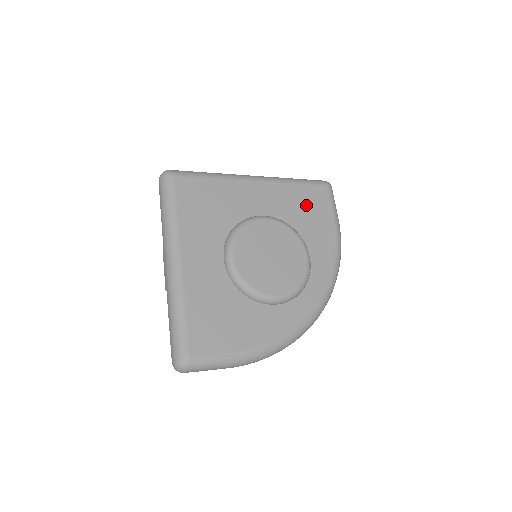
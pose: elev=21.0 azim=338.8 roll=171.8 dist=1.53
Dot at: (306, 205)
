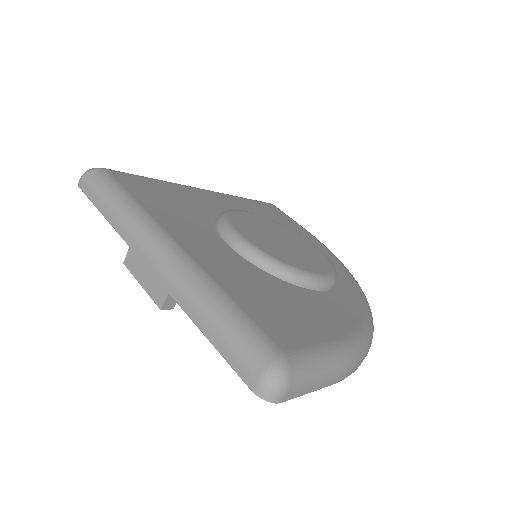
Dot at: (269, 214)
